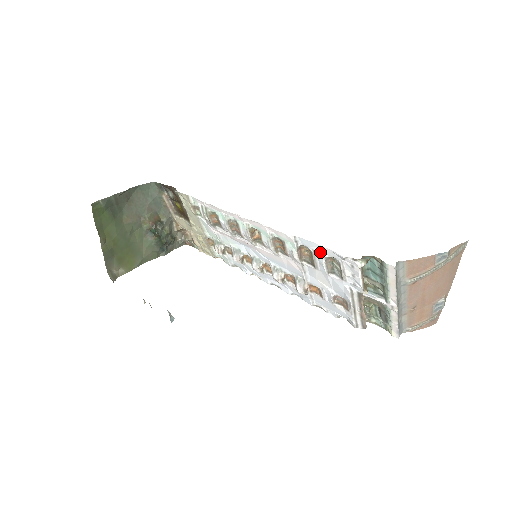
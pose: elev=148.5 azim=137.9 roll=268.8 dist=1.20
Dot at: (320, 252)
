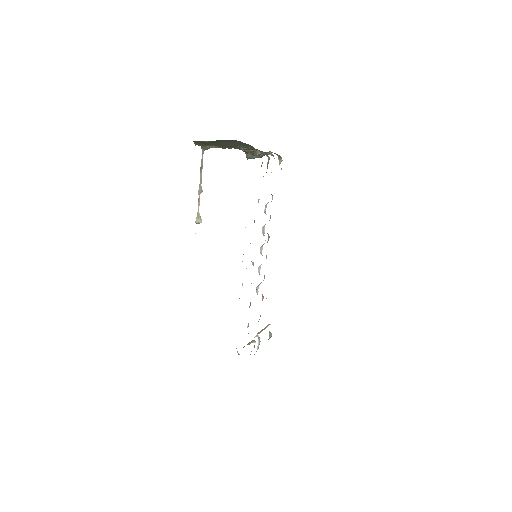
Dot at: occluded
